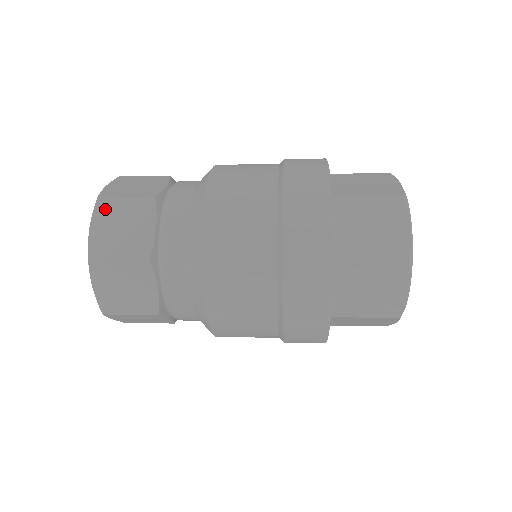
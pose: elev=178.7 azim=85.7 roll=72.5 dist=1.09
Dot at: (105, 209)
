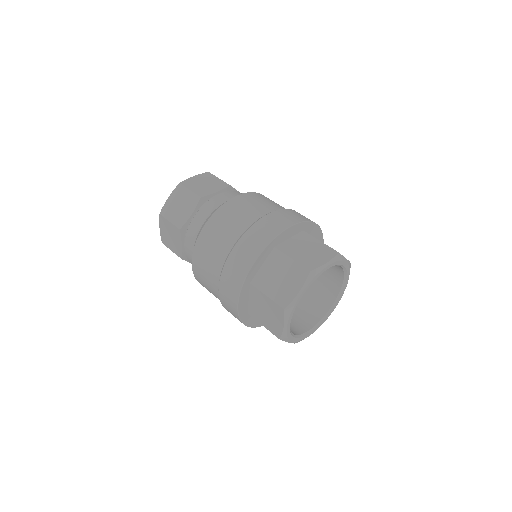
Dot at: (179, 191)
